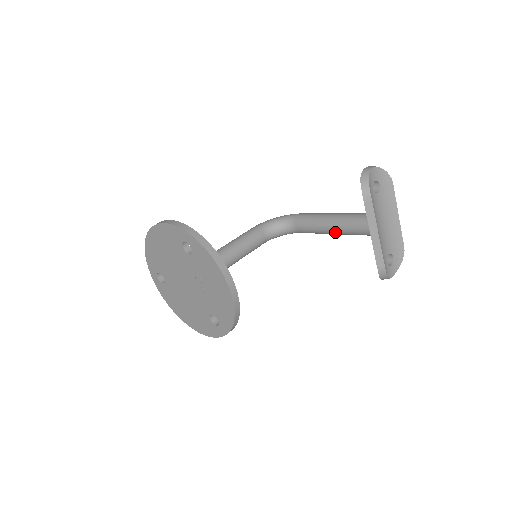
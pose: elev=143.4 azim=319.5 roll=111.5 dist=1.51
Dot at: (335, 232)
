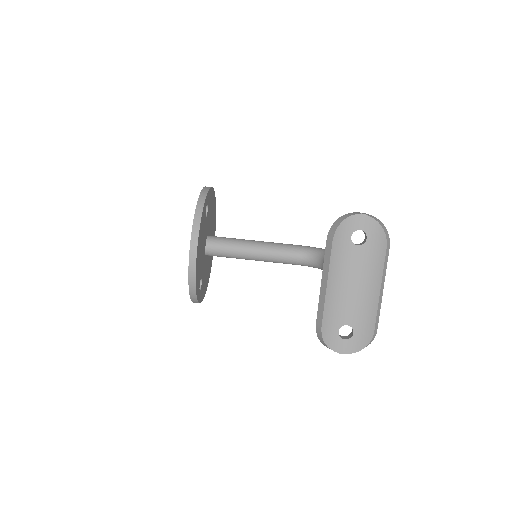
Dot at: occluded
